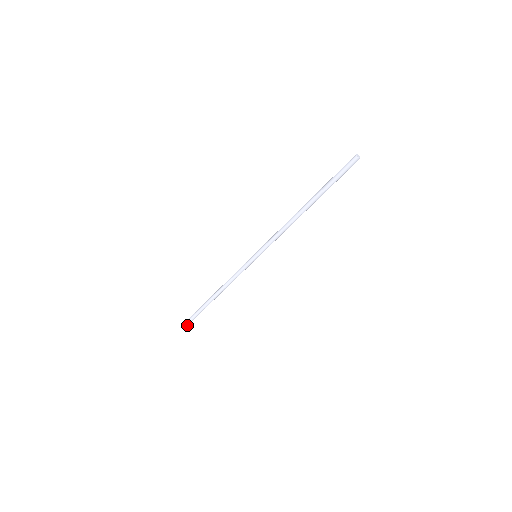
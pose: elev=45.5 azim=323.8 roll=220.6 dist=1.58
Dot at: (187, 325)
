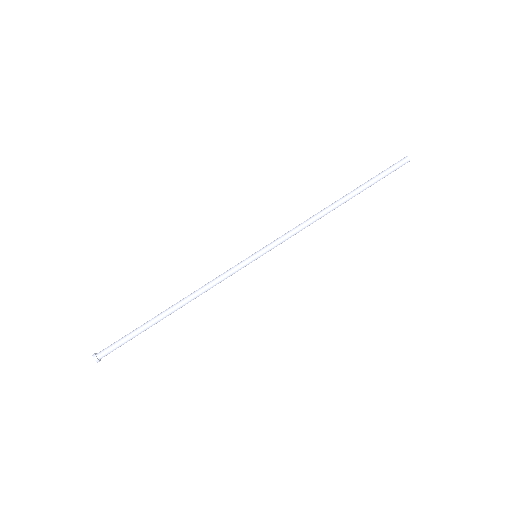
Dot at: (98, 360)
